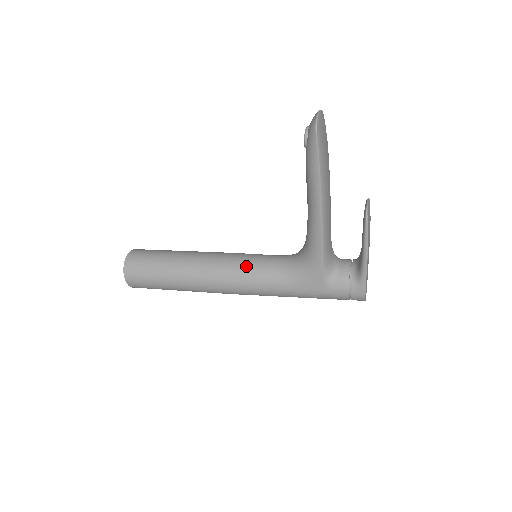
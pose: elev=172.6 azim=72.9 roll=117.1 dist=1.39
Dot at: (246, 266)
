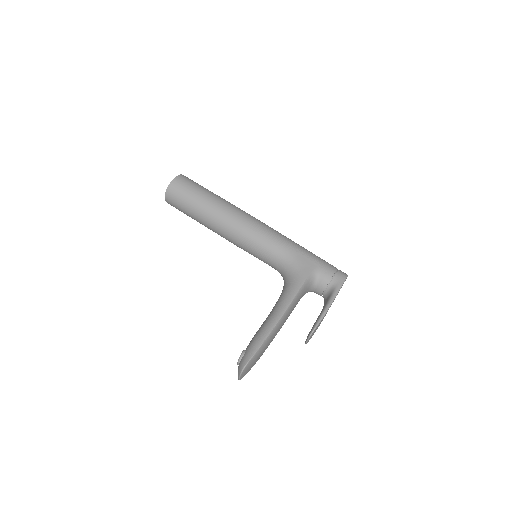
Dot at: occluded
